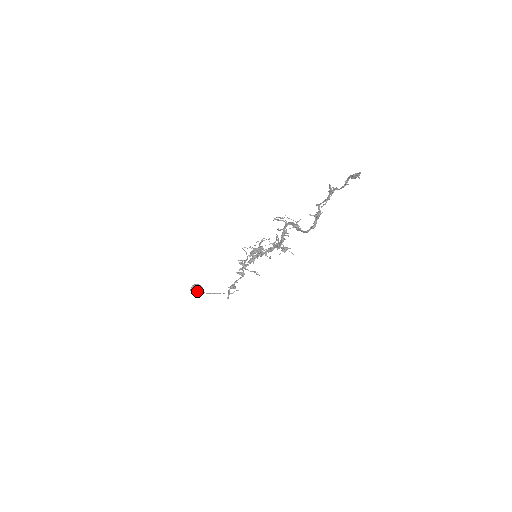
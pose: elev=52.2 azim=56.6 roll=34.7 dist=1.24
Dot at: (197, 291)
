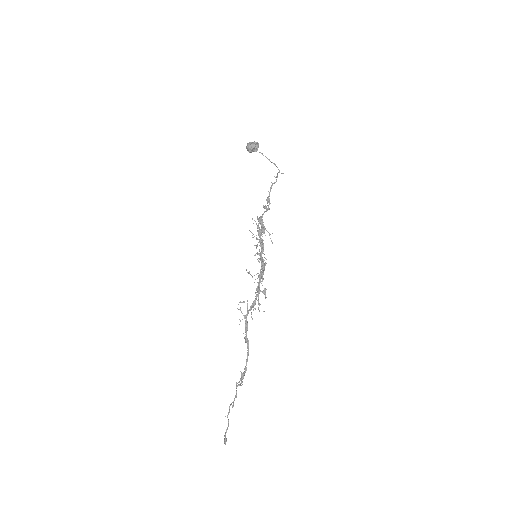
Dot at: occluded
